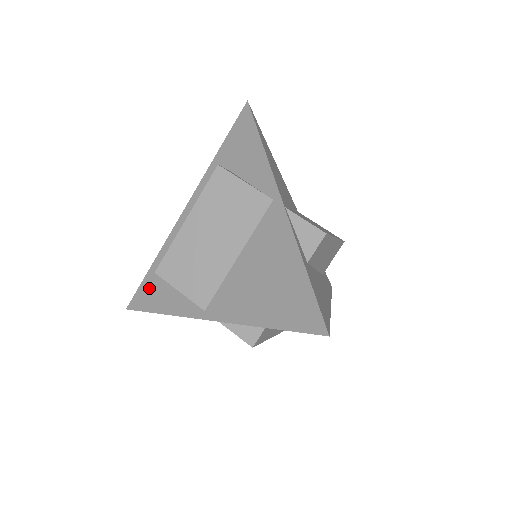
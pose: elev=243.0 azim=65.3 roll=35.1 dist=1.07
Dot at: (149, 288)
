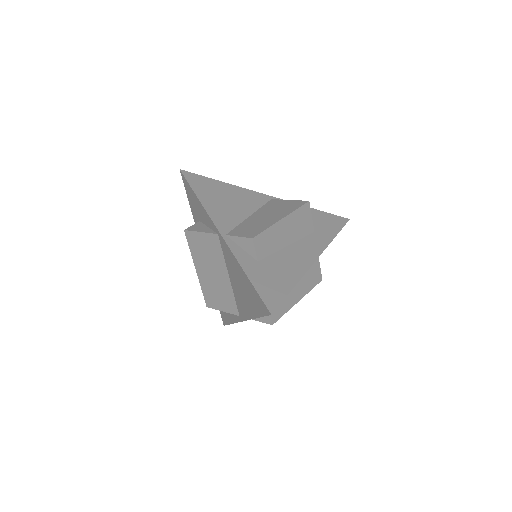
Dot at: occluded
